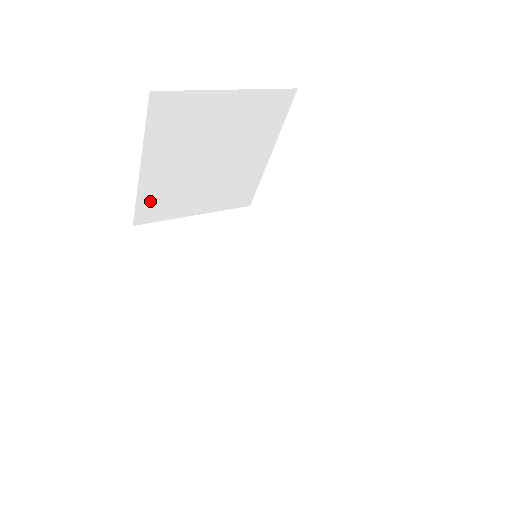
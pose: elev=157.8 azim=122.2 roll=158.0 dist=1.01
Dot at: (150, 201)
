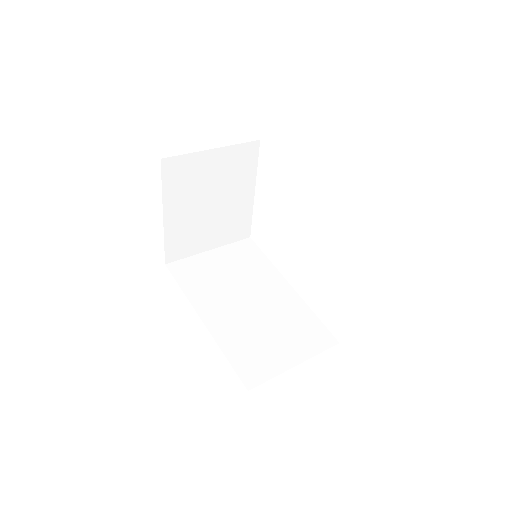
Dot at: (174, 242)
